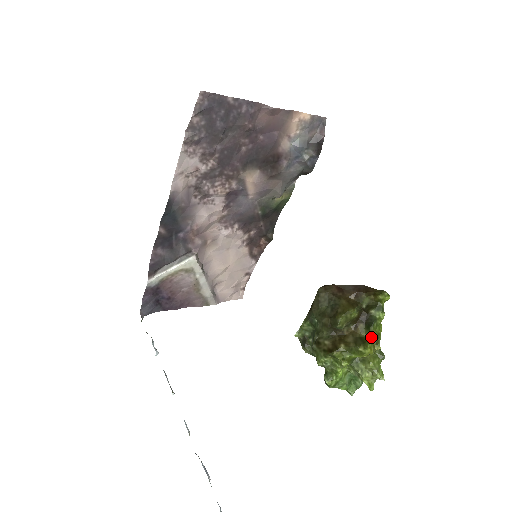
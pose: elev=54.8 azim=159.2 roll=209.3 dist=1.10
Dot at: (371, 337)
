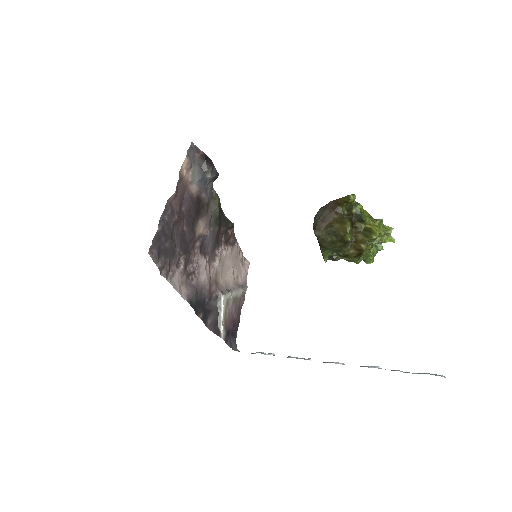
Dot at: (368, 223)
